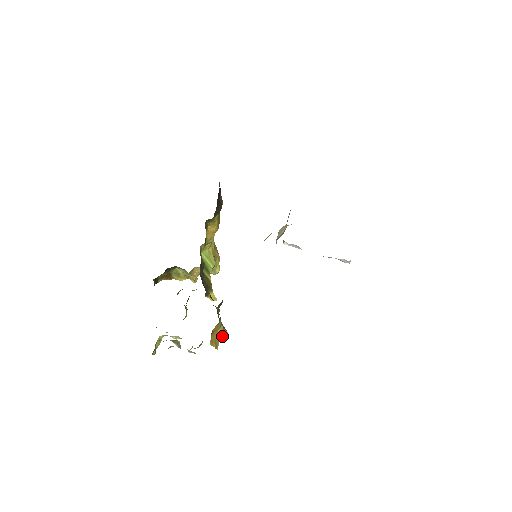
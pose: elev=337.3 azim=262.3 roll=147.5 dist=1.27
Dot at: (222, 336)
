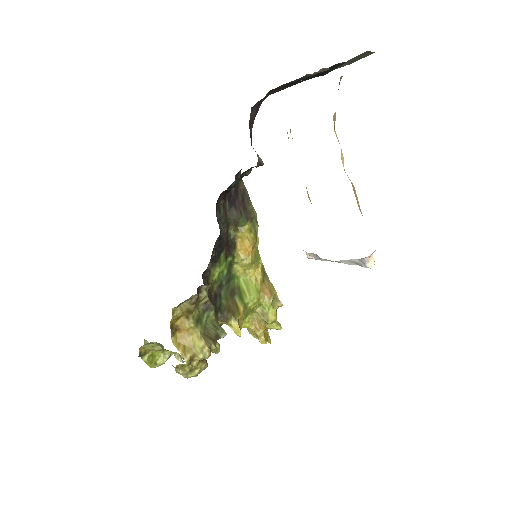
Dot at: (198, 347)
